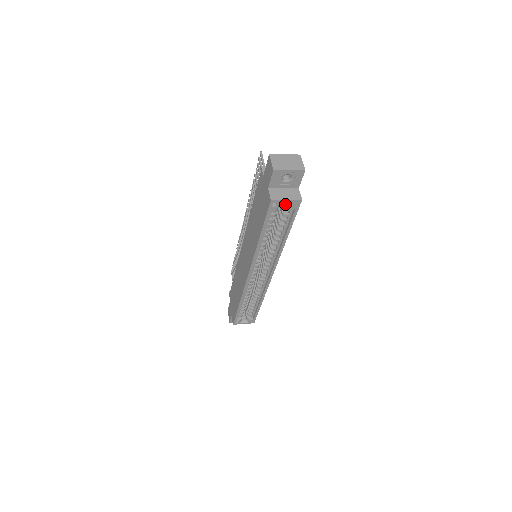
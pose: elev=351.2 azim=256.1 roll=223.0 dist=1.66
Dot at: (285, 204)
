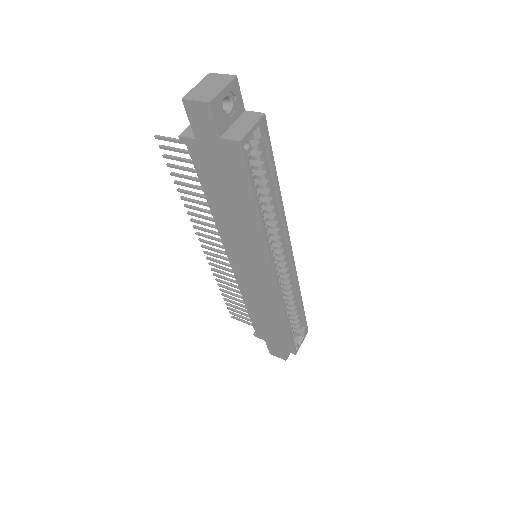
Dot at: occluded
